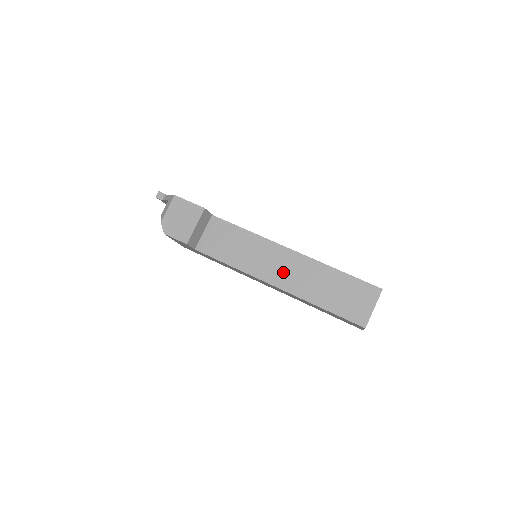
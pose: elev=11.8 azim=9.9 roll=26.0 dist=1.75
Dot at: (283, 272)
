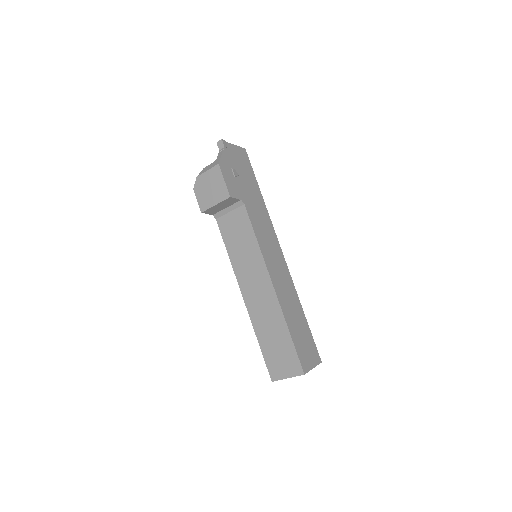
Dot at: (254, 292)
